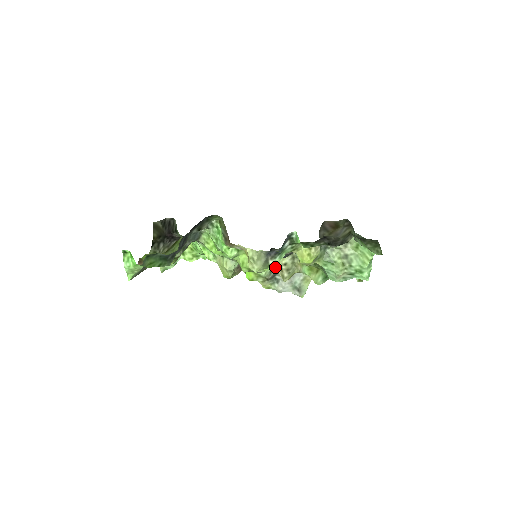
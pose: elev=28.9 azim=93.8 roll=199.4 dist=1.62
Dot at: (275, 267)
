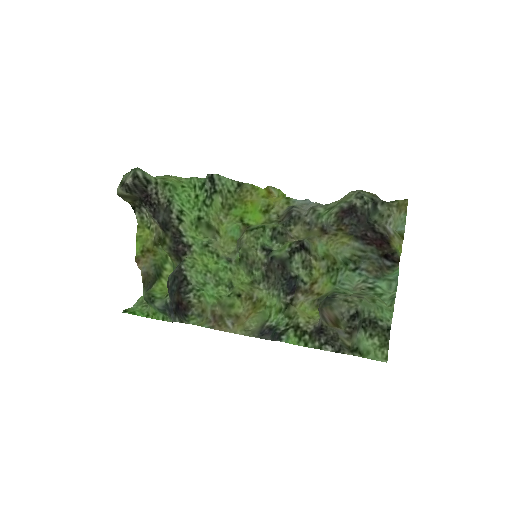
Dot at: (286, 229)
